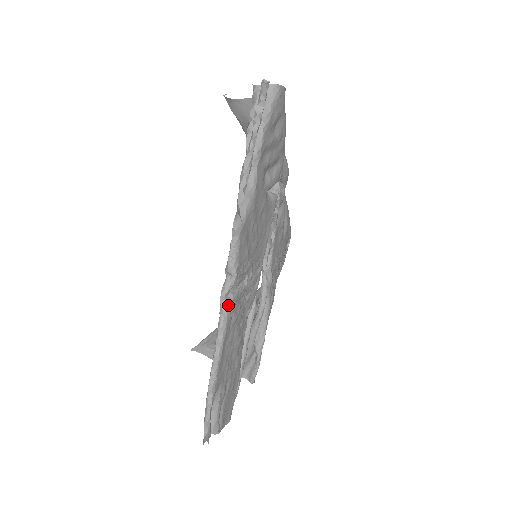
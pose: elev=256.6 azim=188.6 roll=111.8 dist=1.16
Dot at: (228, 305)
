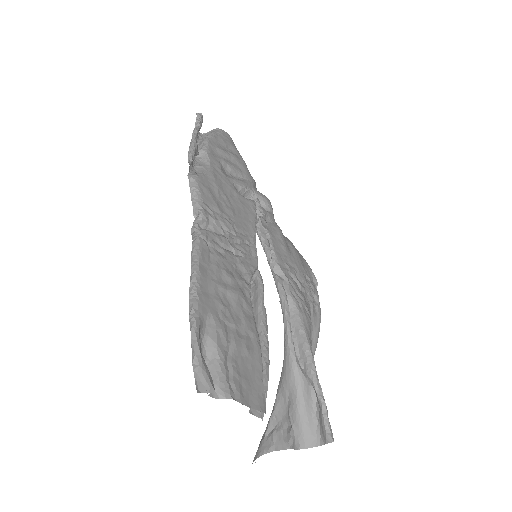
Dot at: (199, 232)
